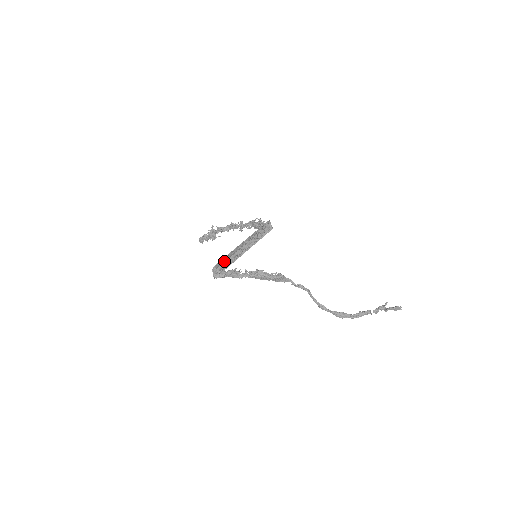
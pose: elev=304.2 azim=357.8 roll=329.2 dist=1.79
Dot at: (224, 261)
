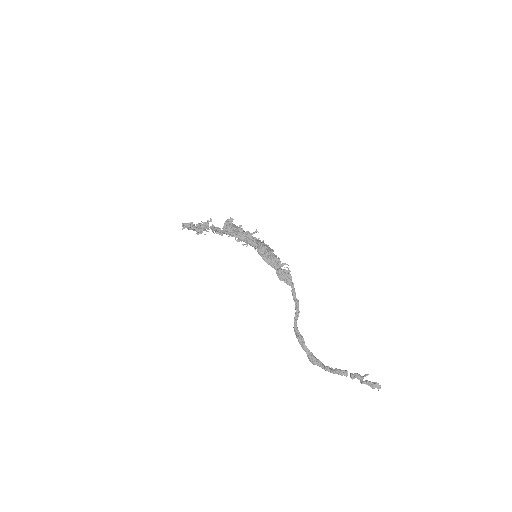
Dot at: (236, 227)
